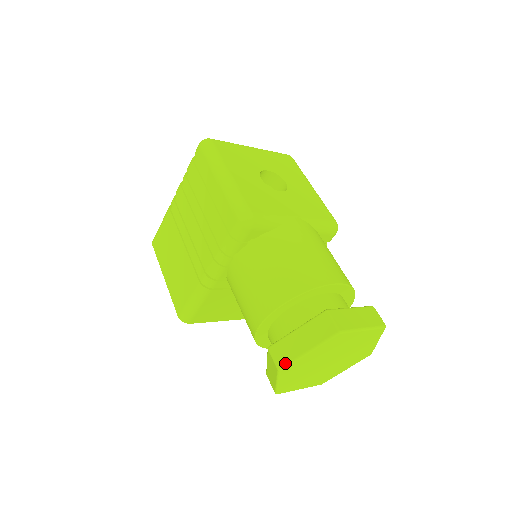
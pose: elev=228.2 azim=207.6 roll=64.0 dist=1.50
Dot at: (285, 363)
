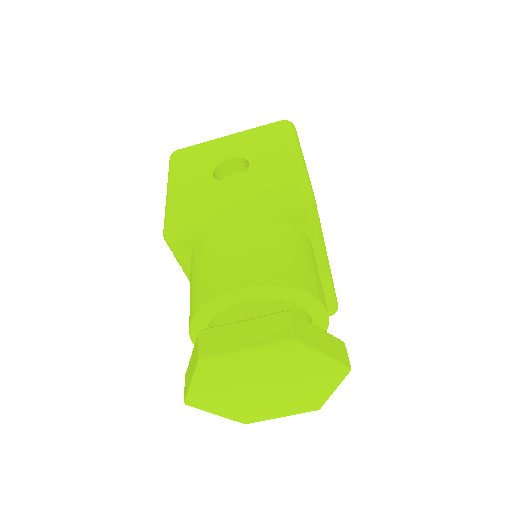
Dot at: (185, 396)
